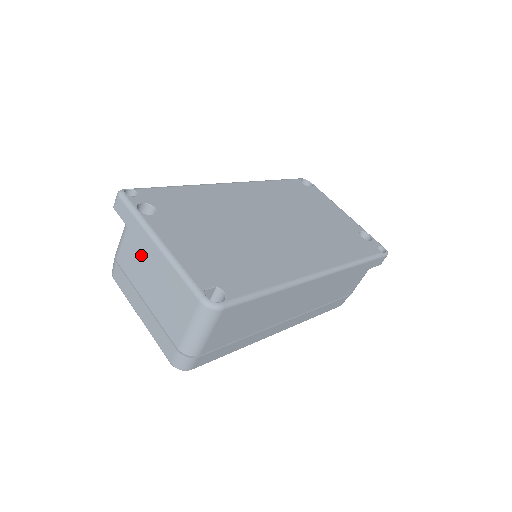
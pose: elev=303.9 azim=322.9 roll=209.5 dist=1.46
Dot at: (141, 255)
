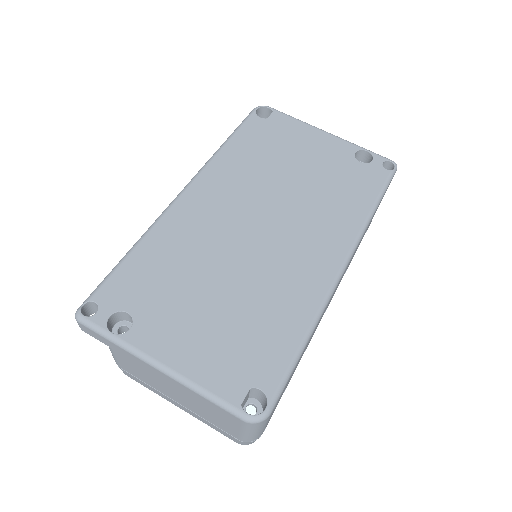
Dot at: (146, 372)
